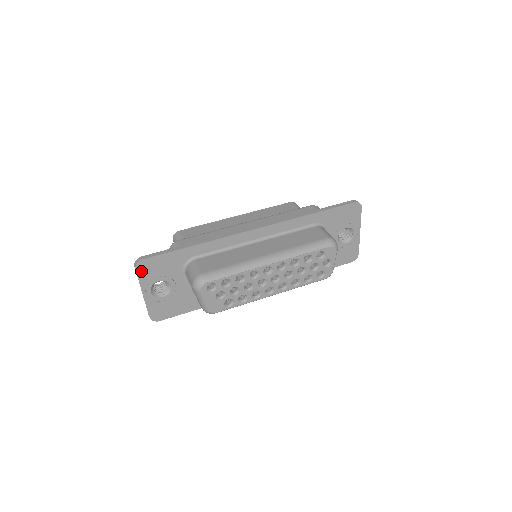
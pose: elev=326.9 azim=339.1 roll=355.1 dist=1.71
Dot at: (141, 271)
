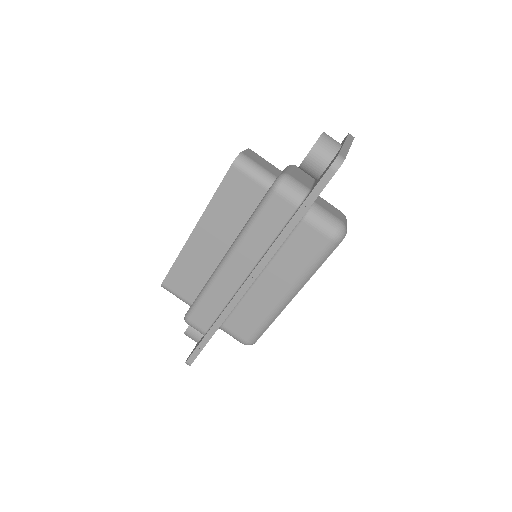
Dot at: occluded
